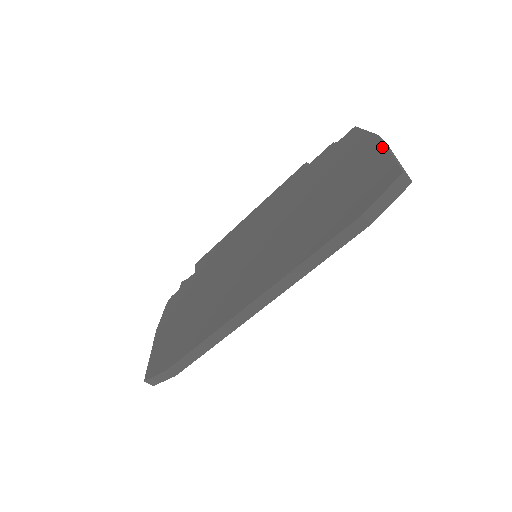
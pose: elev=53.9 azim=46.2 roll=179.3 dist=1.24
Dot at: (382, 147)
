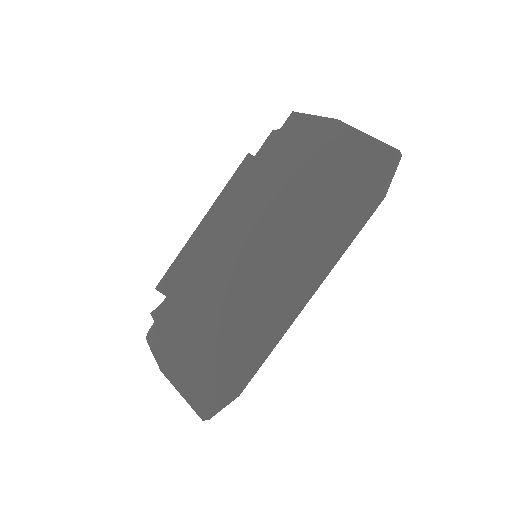
Dot at: (353, 130)
